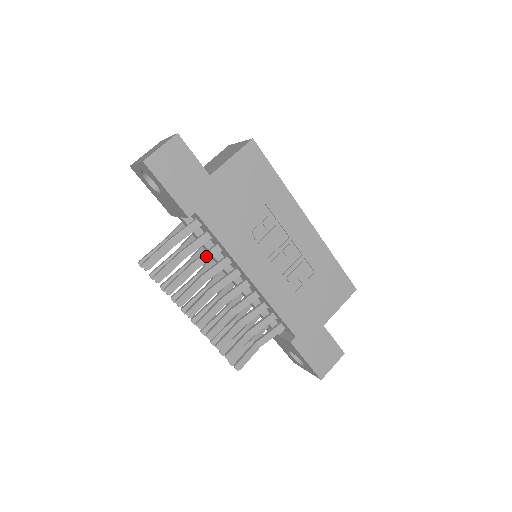
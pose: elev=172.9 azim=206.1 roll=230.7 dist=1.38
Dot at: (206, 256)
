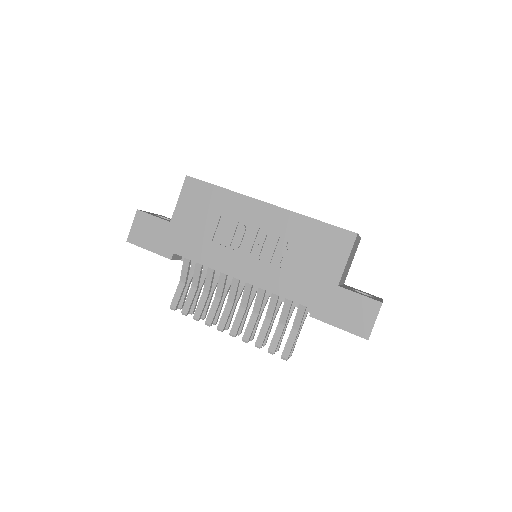
Dot at: (208, 279)
